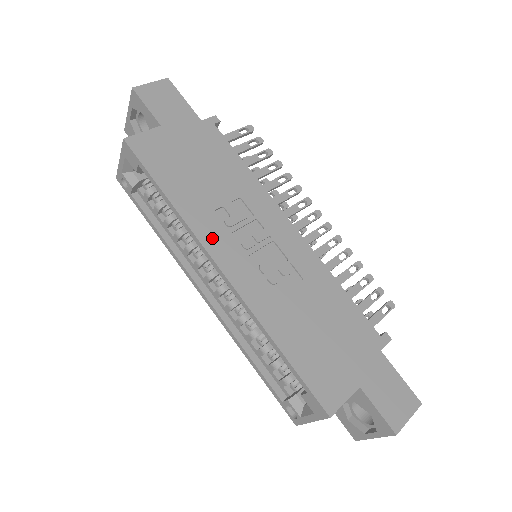
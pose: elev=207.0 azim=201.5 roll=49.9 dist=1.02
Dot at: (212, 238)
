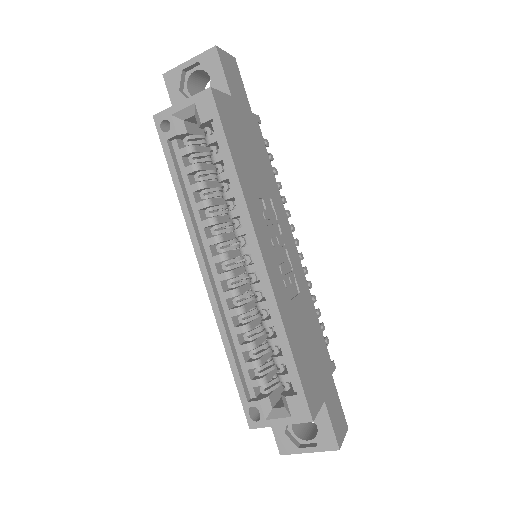
Dot at: (258, 222)
